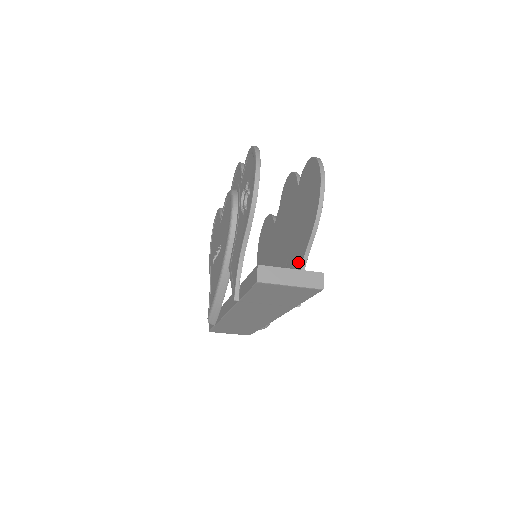
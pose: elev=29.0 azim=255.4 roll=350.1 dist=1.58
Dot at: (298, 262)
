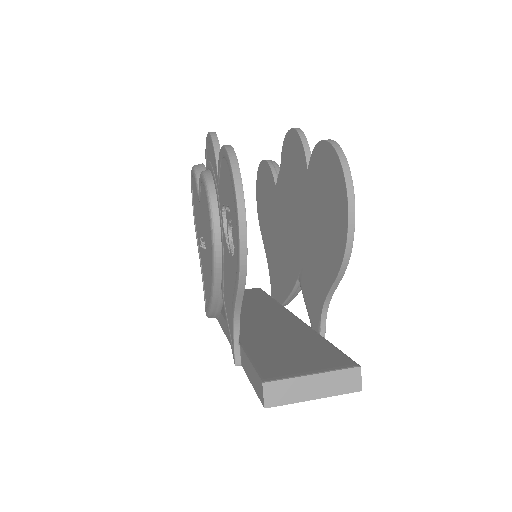
Dot at: (317, 294)
